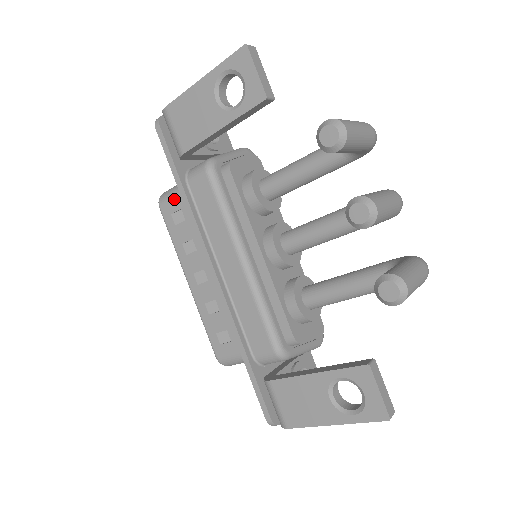
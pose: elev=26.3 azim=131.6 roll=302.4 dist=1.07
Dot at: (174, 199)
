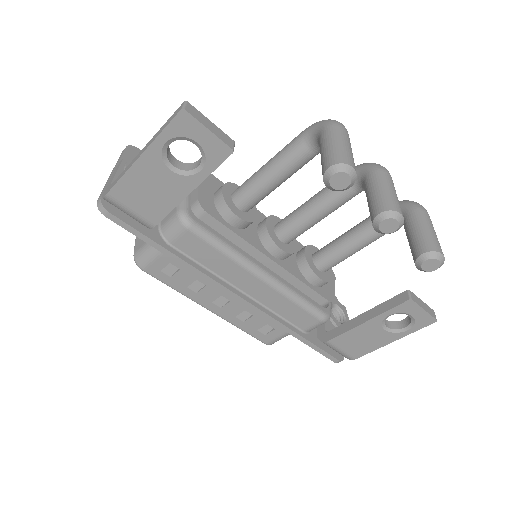
Dot at: (157, 259)
